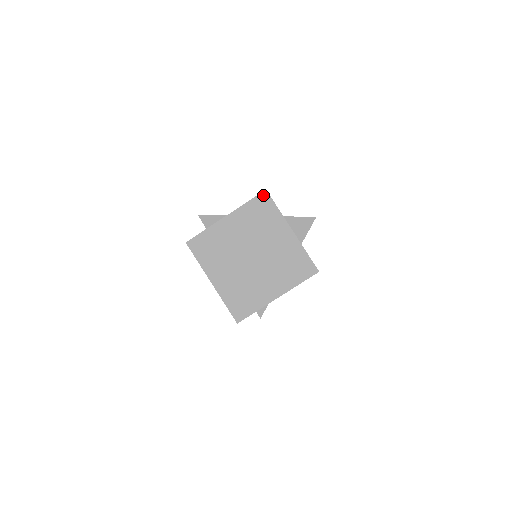
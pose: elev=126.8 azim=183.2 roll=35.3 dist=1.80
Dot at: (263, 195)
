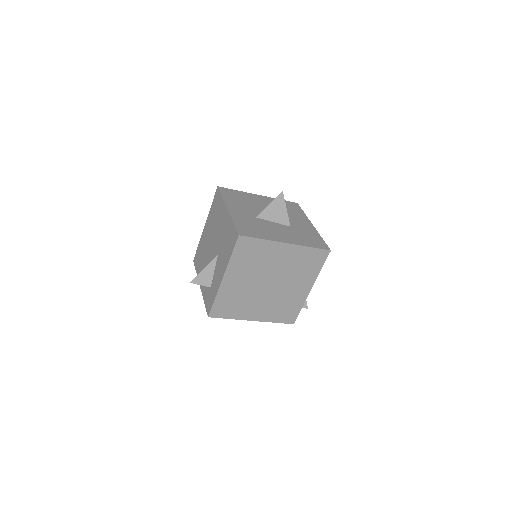
Dot at: (240, 241)
